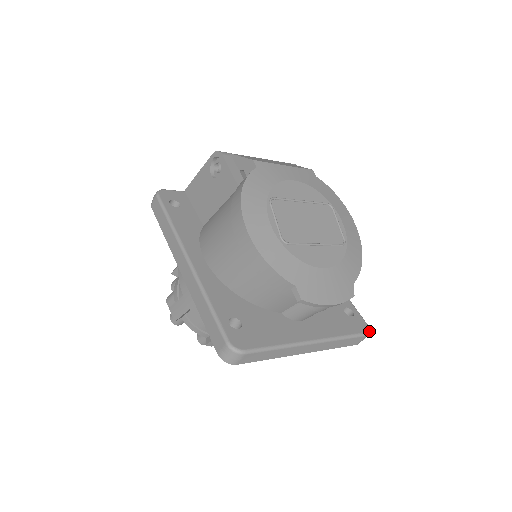
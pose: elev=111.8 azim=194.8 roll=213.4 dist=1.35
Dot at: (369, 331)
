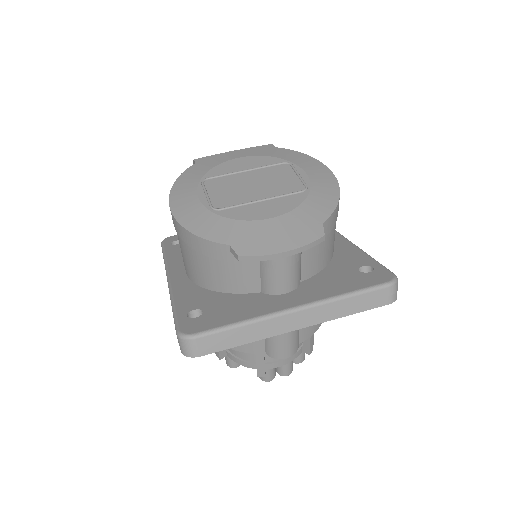
Dot at: (395, 280)
